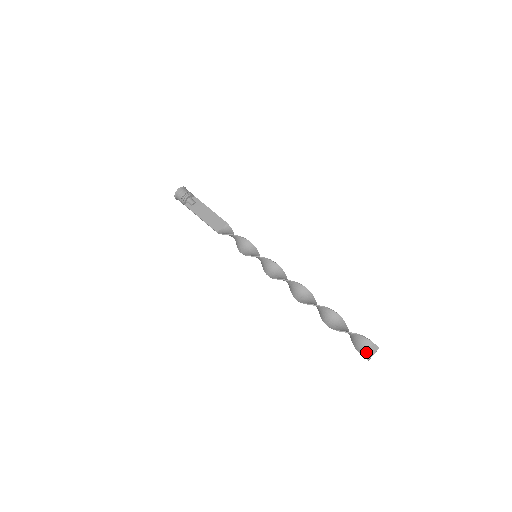
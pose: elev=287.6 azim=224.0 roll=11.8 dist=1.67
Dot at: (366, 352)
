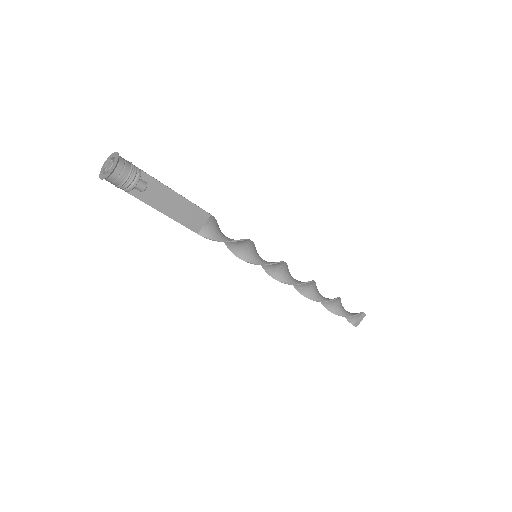
Dot at: (356, 322)
